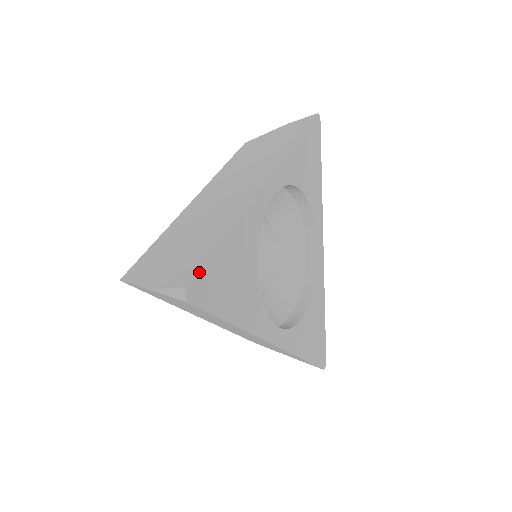
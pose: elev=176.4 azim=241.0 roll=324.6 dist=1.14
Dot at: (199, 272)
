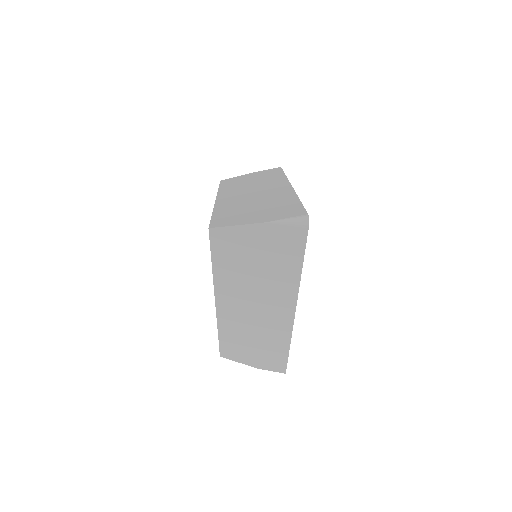
Dot at: (306, 211)
